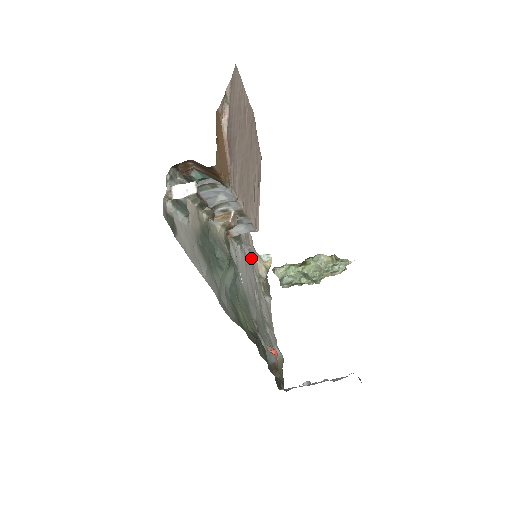
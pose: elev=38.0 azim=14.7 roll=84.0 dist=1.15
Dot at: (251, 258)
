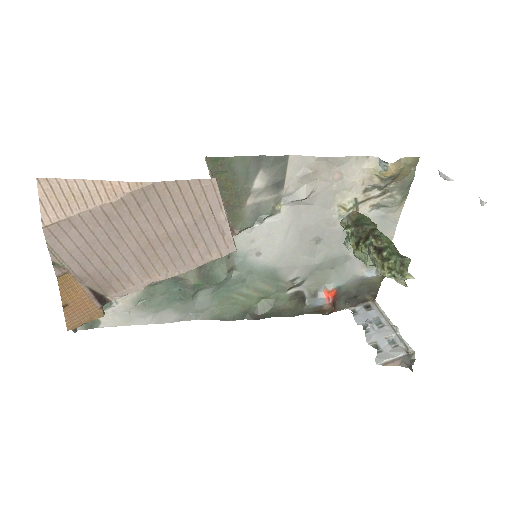
Dot at: (326, 193)
